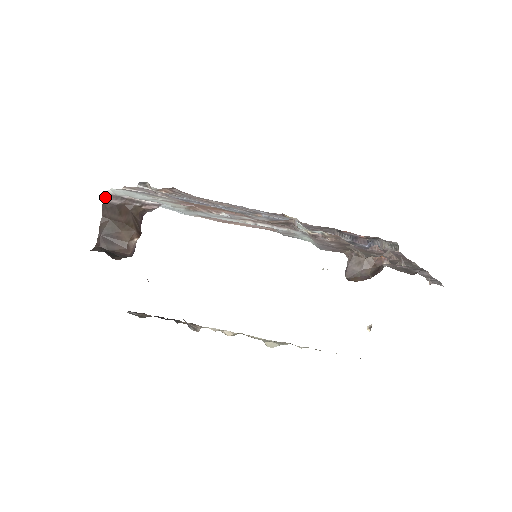
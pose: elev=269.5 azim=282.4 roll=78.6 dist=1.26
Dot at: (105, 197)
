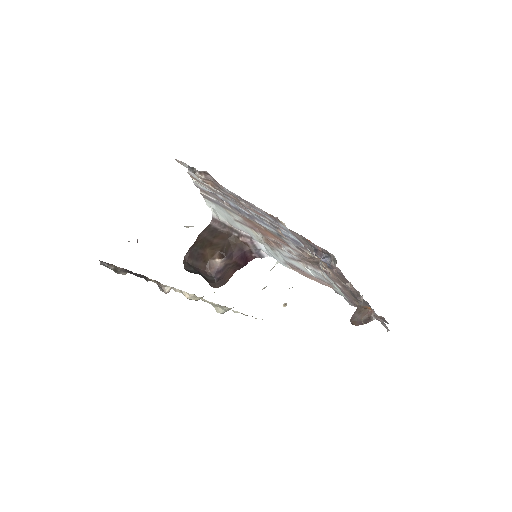
Dot at: (212, 221)
